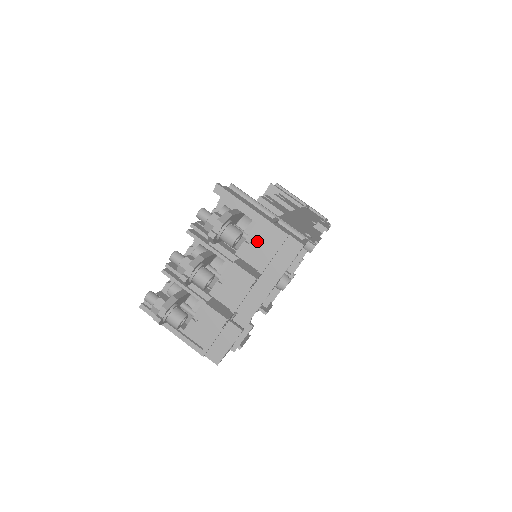
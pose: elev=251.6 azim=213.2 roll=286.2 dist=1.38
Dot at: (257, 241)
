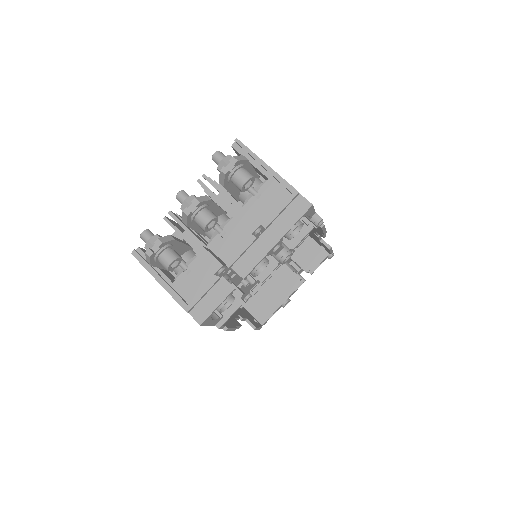
Dot at: (266, 197)
